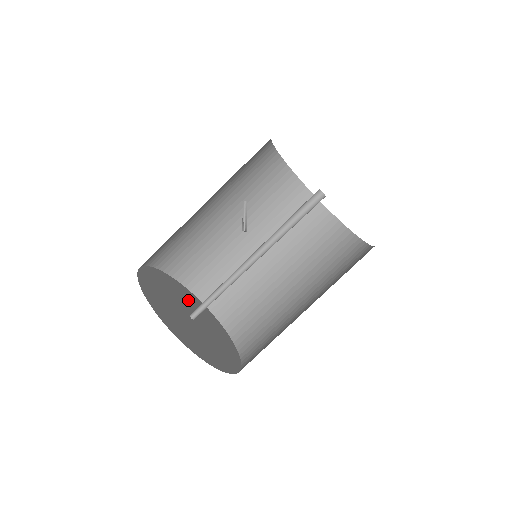
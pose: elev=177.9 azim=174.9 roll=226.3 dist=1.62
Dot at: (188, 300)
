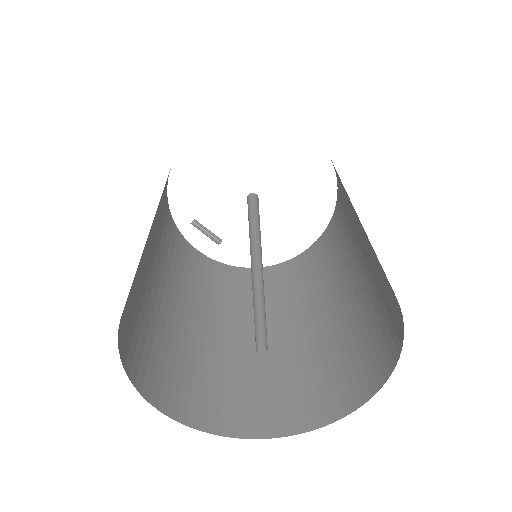
Dot at: occluded
